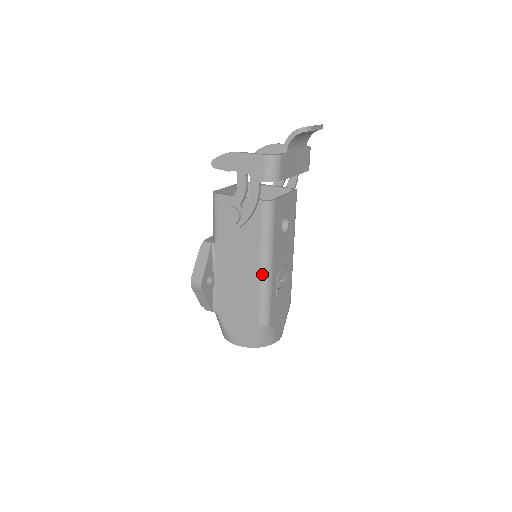
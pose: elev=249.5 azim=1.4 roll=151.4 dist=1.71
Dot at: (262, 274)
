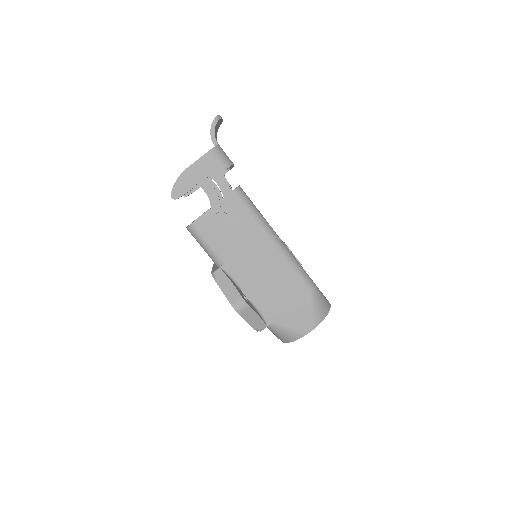
Dot at: (279, 249)
